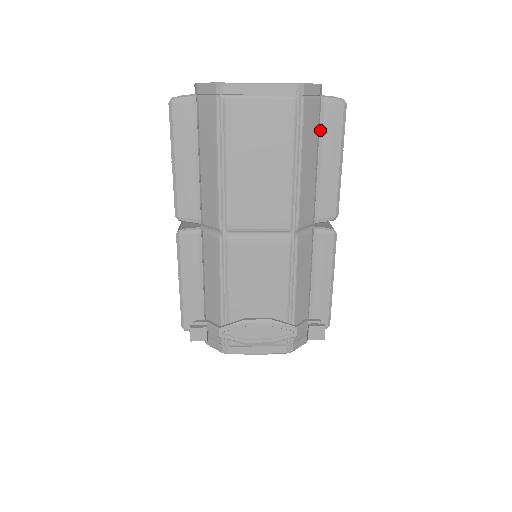
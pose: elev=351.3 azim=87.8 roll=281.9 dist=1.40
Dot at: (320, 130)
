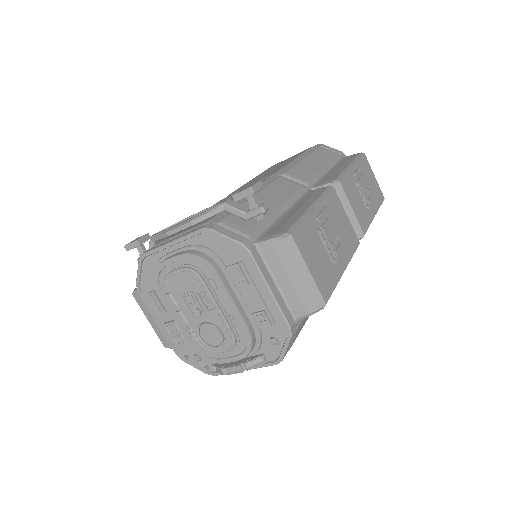
Dot at: (337, 163)
